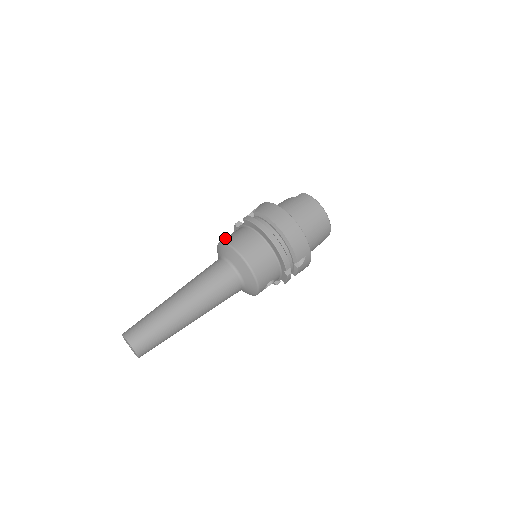
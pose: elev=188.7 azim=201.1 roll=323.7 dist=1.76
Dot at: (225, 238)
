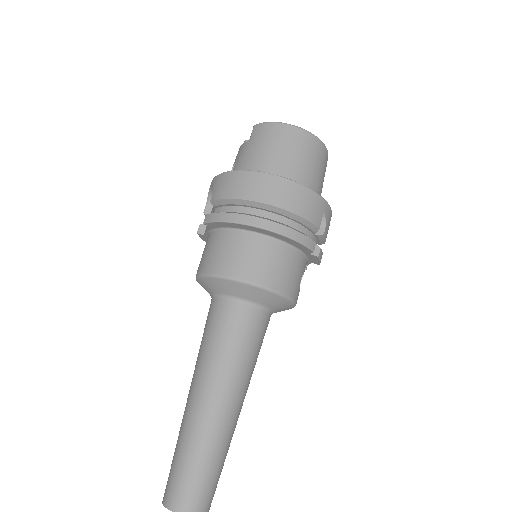
Dot at: (199, 266)
